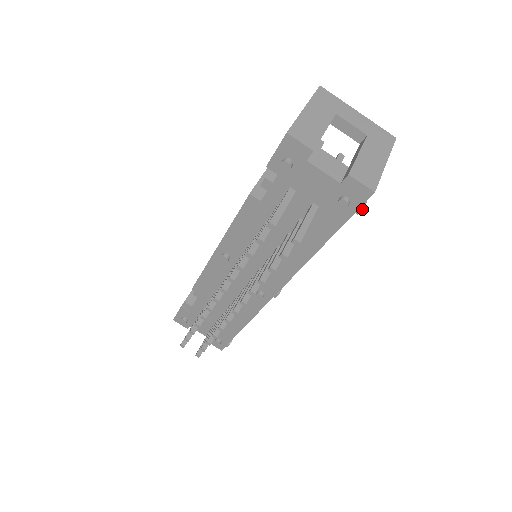
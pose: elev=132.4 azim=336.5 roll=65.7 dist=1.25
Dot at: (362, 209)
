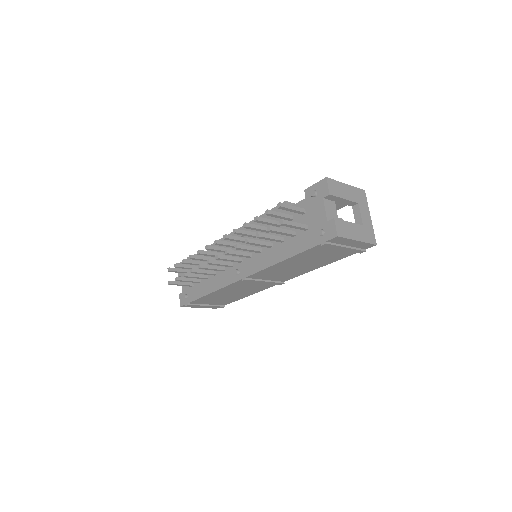
Dot at: (325, 243)
